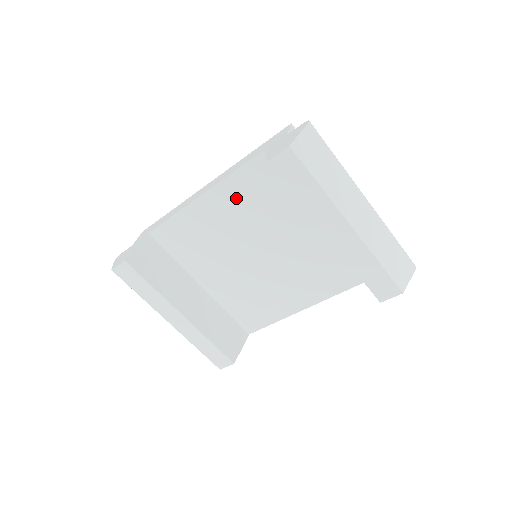
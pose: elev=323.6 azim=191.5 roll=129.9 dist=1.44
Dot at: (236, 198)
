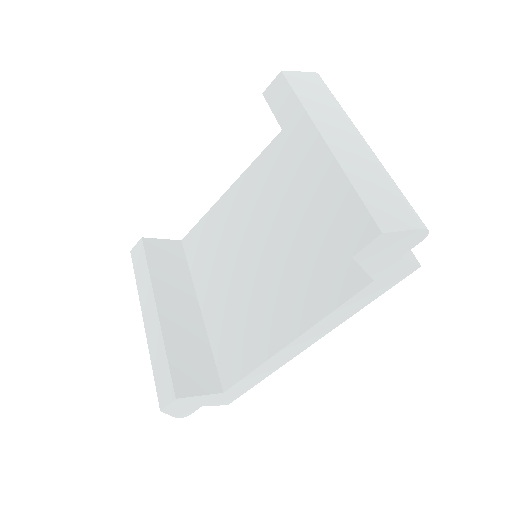
Dot at: (254, 184)
